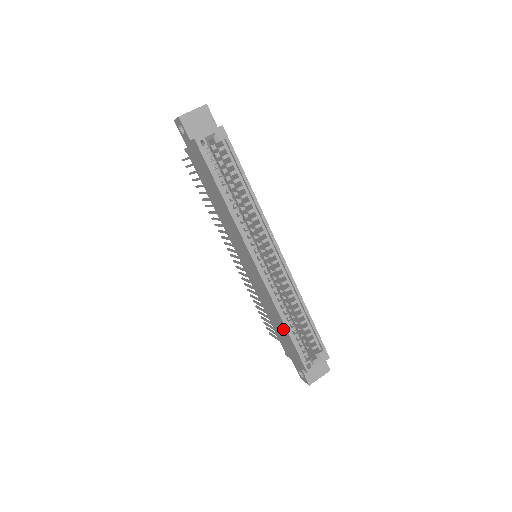
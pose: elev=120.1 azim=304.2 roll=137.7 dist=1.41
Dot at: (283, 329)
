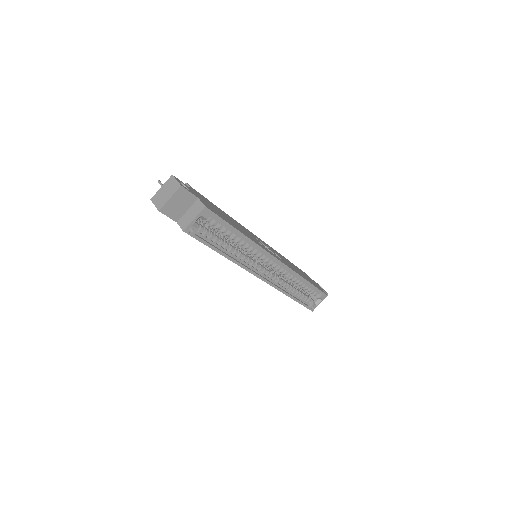
Dot at: occluded
